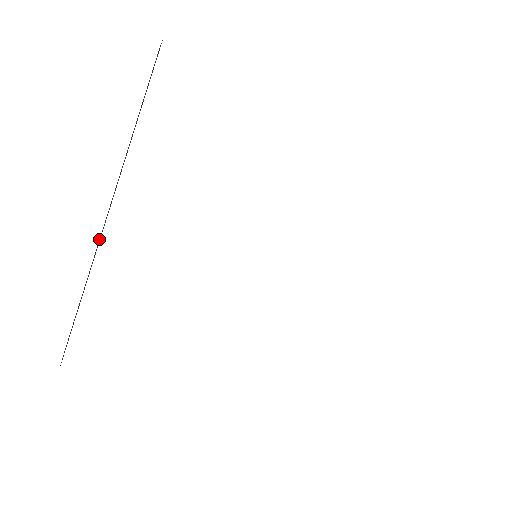
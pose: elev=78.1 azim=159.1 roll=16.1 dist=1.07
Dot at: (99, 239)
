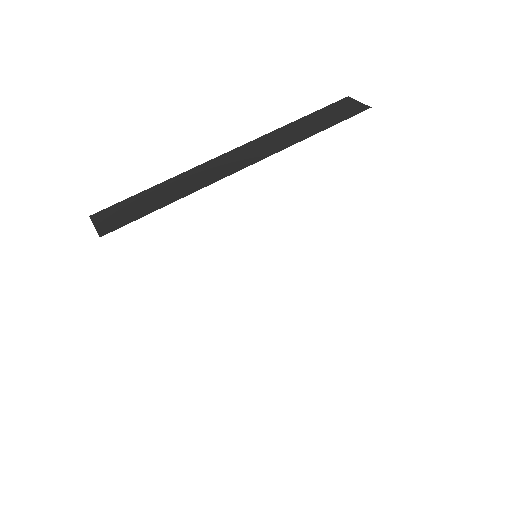
Dot at: occluded
